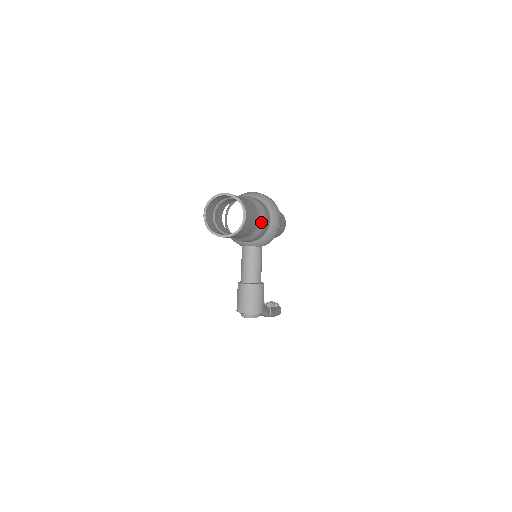
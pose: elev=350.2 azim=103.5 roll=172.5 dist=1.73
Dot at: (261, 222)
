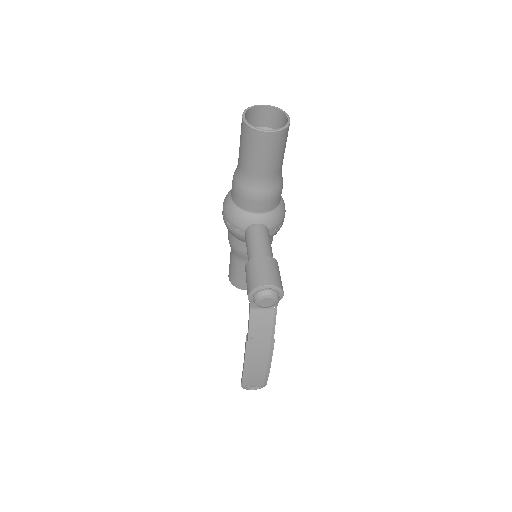
Dot at: (281, 176)
